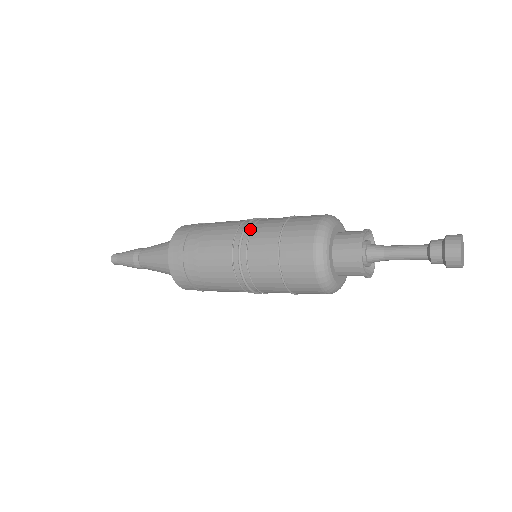
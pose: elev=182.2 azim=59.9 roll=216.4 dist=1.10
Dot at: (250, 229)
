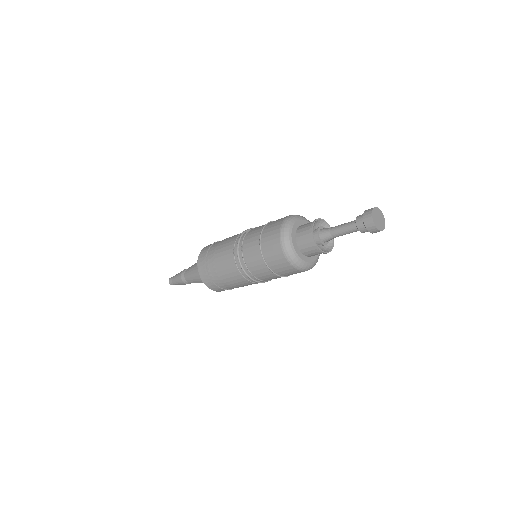
Dot at: (247, 232)
